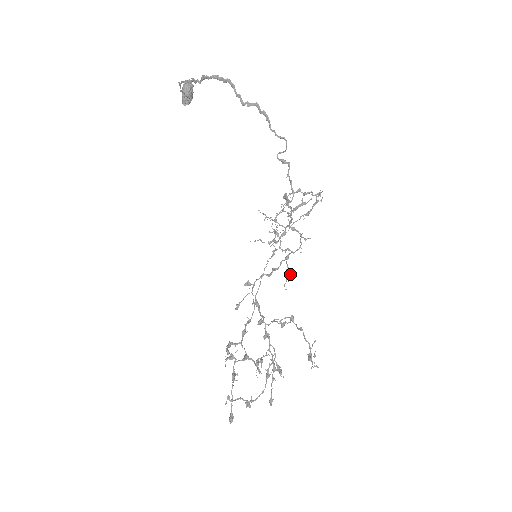
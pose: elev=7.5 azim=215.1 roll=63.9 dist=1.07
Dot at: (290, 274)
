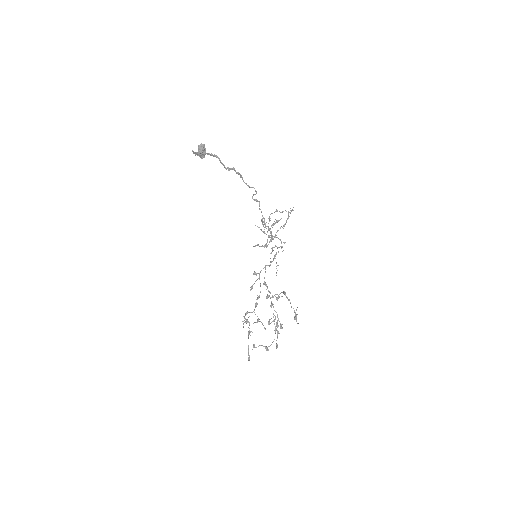
Dot at: occluded
